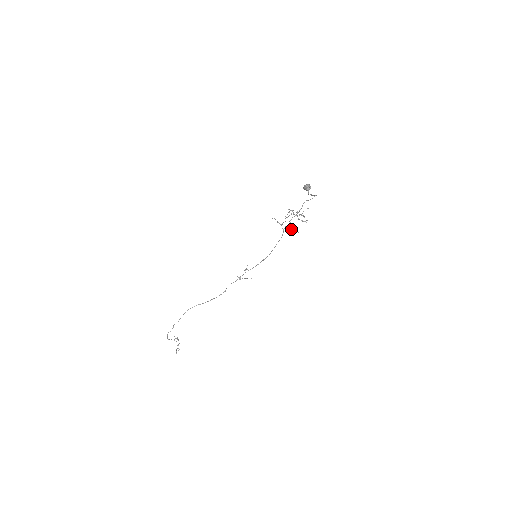
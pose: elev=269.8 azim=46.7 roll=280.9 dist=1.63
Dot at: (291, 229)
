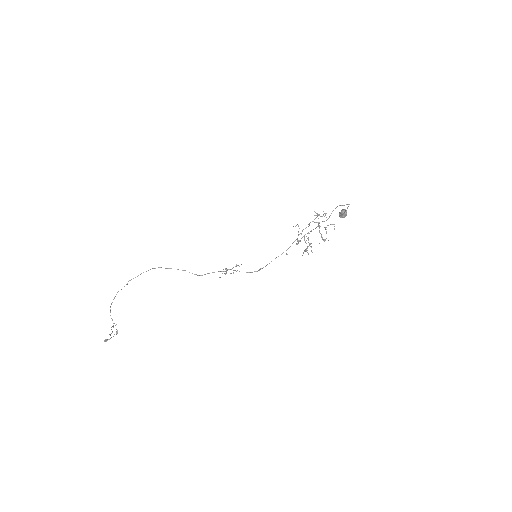
Dot at: (306, 248)
